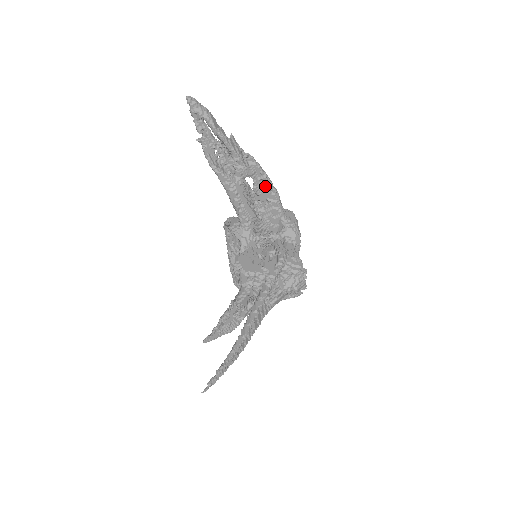
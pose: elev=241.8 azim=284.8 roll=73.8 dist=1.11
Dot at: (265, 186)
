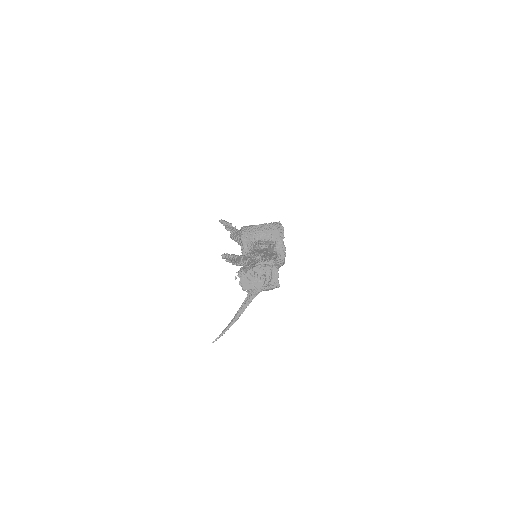
Dot at: occluded
